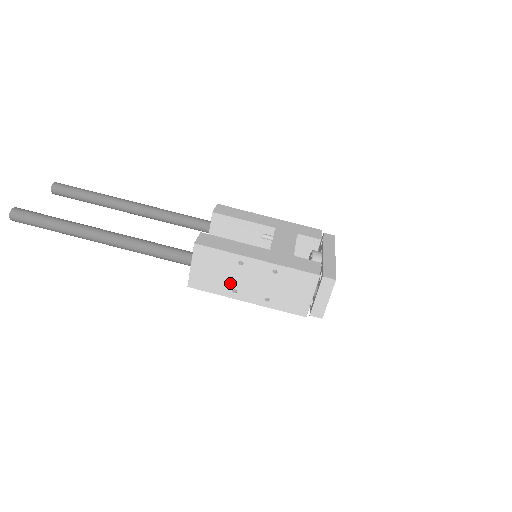
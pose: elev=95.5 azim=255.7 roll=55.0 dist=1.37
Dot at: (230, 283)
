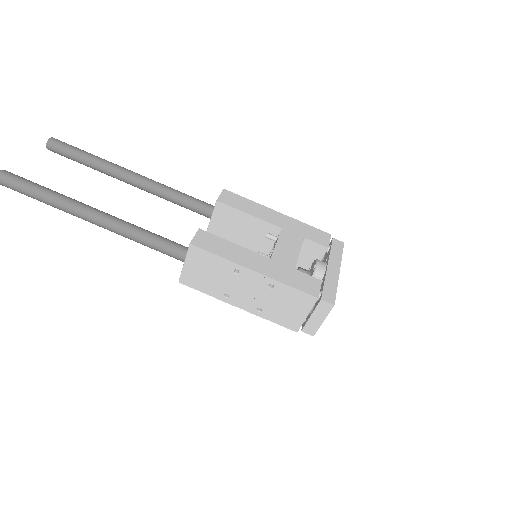
Dot at: (223, 287)
